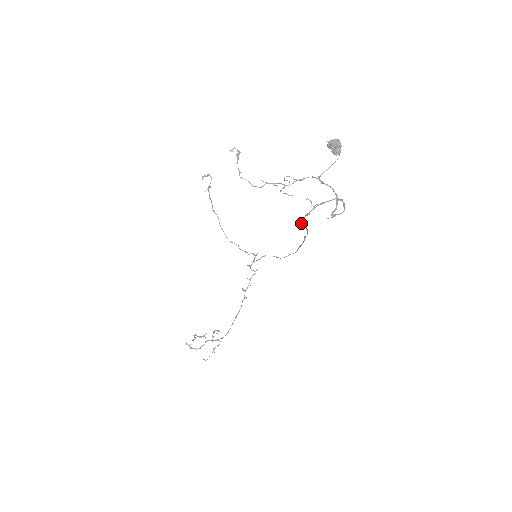
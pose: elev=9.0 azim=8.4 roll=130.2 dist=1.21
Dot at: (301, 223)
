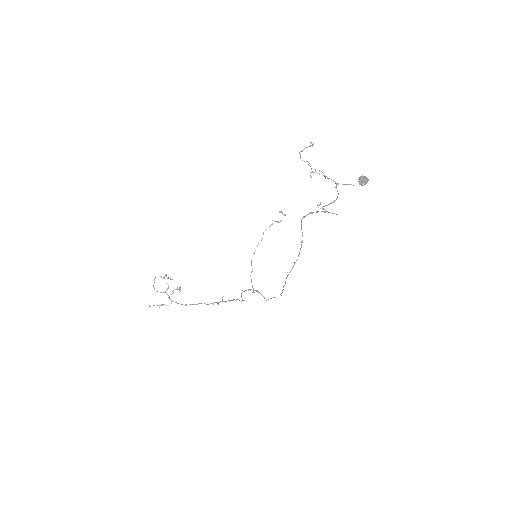
Dot at: occluded
